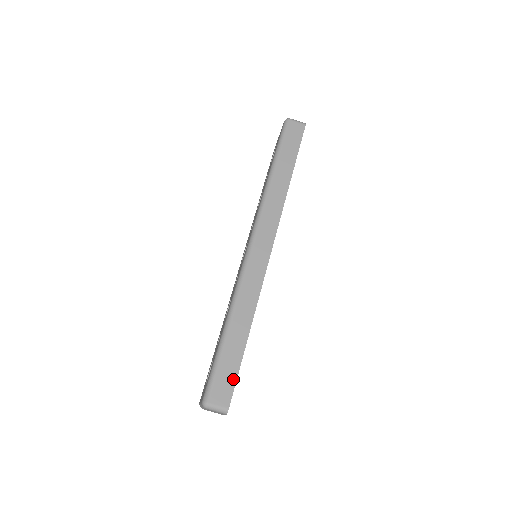
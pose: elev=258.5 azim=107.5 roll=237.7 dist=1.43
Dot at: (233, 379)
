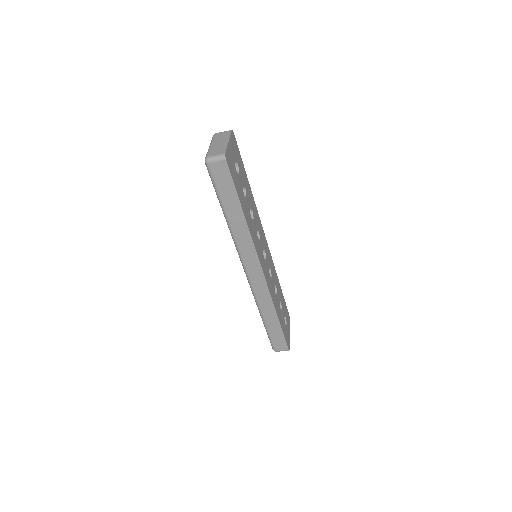
Dot at: (283, 339)
